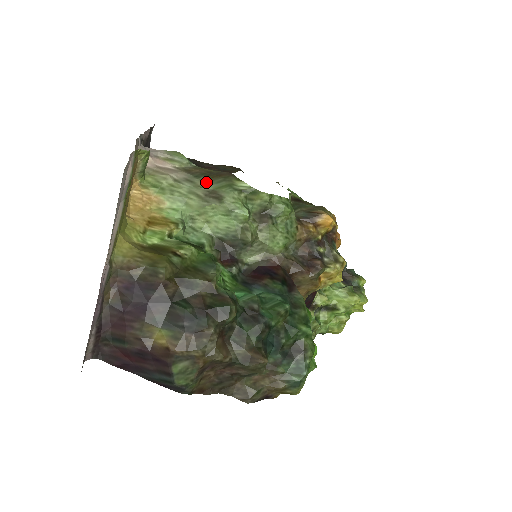
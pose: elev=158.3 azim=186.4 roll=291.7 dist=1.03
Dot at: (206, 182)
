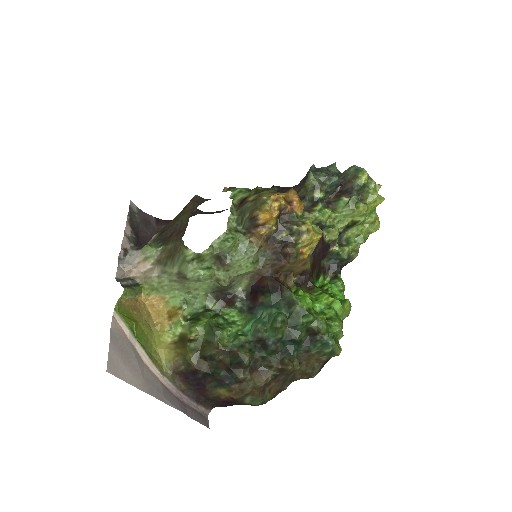
Dot at: (172, 267)
